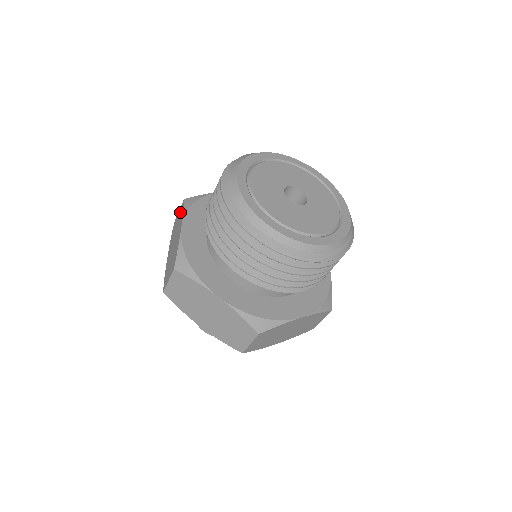
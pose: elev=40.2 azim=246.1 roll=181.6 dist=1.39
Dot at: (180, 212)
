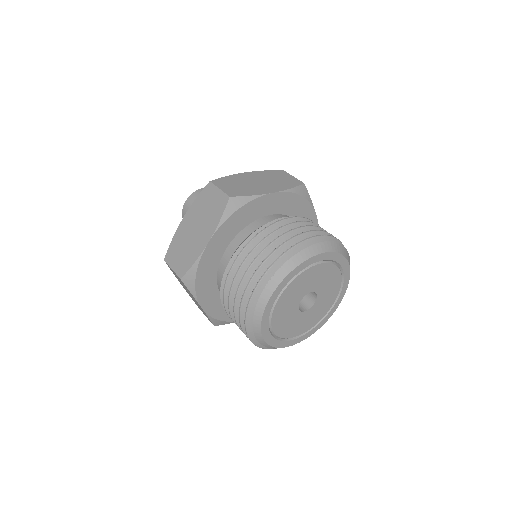
Dot at: (218, 203)
